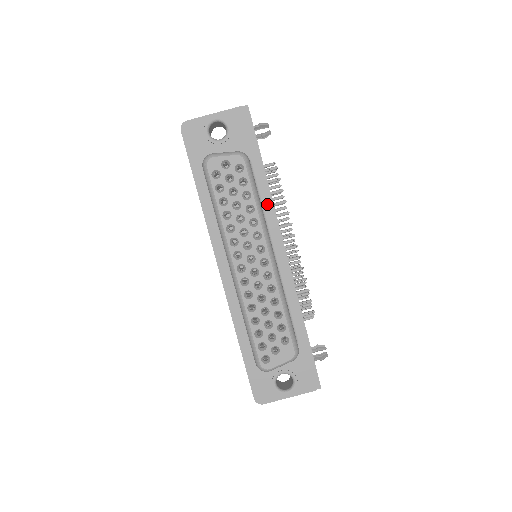
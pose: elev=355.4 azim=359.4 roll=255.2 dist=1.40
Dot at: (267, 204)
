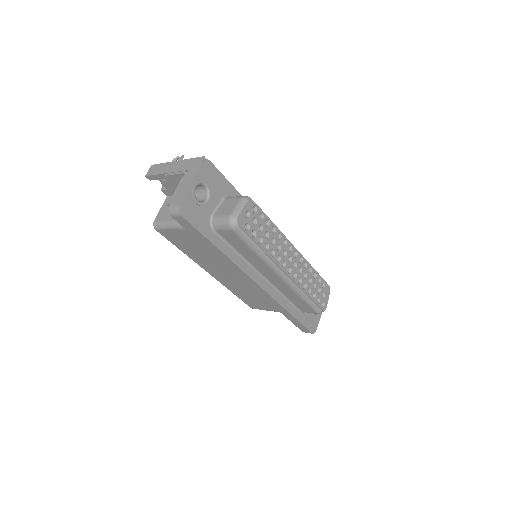
Dot at: occluded
